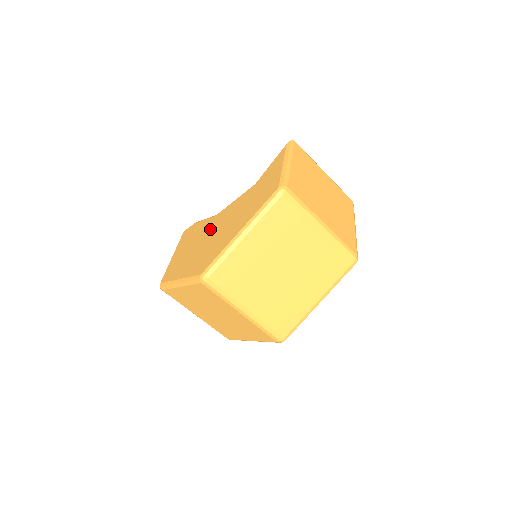
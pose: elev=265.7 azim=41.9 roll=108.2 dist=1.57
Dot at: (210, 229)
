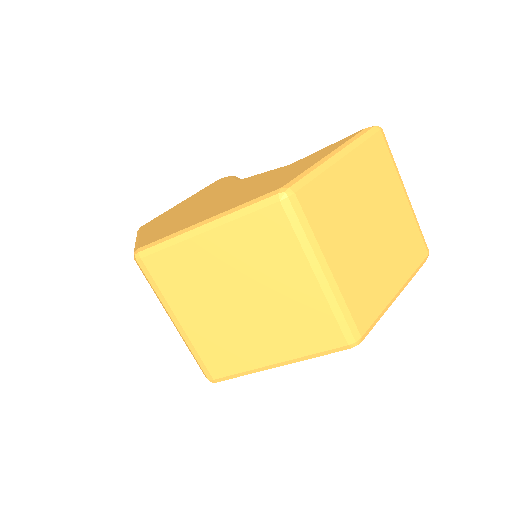
Dot at: (216, 194)
